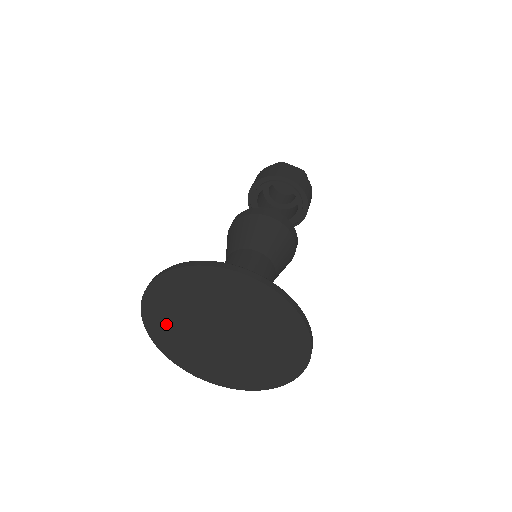
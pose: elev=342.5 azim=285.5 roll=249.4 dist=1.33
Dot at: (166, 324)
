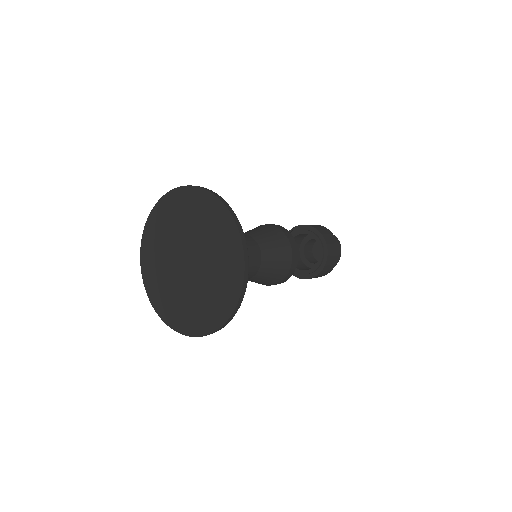
Dot at: (154, 270)
